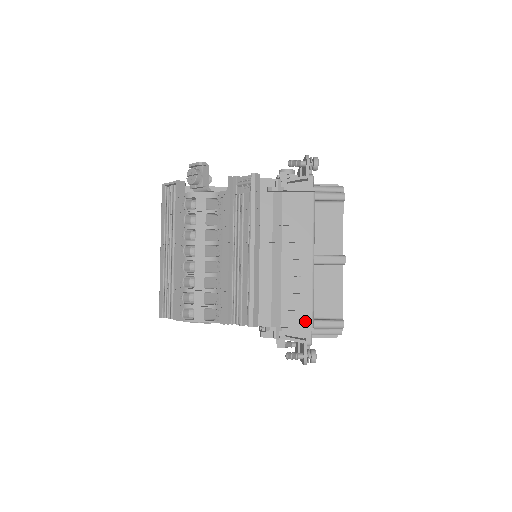
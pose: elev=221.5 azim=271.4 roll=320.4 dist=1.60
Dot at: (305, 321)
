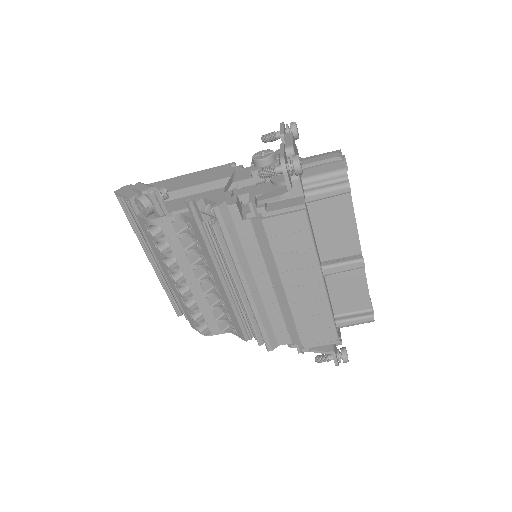
Dot at: (328, 336)
